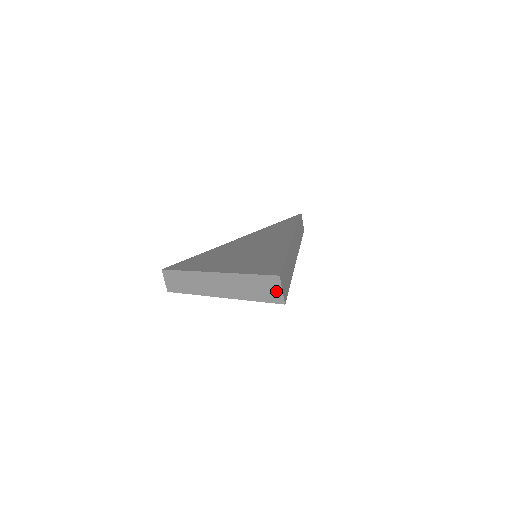
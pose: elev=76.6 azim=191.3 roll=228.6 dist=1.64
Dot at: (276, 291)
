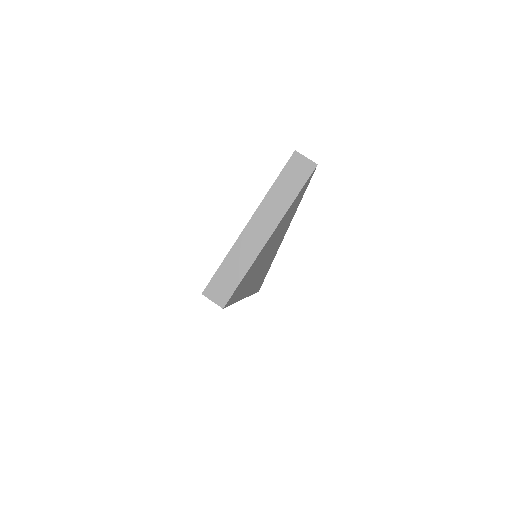
Dot at: (303, 164)
